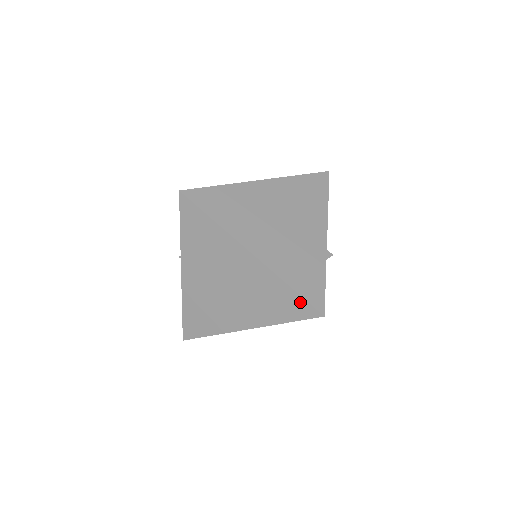
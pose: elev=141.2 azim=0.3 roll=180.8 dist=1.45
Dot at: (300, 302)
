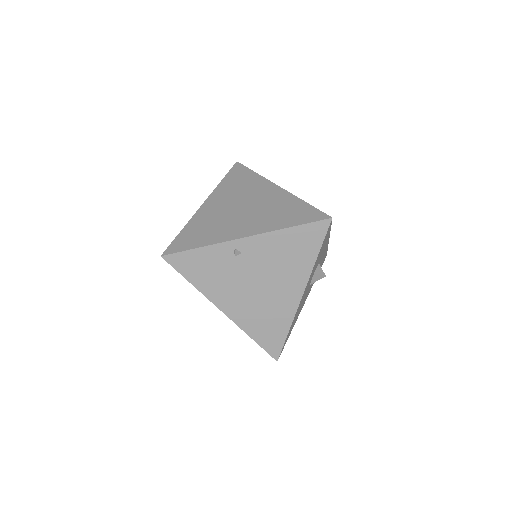
Dot at: (261, 347)
